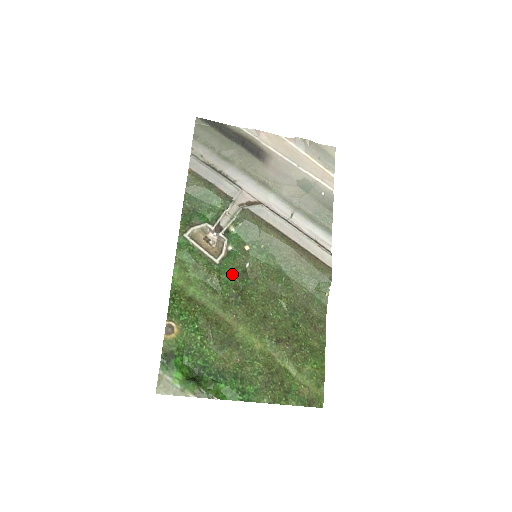
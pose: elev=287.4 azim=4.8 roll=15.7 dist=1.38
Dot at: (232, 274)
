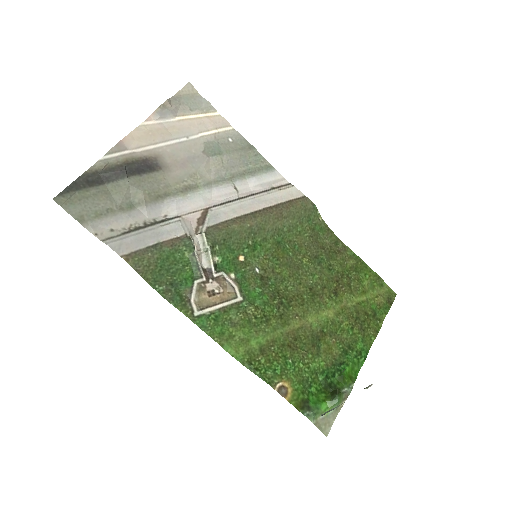
Dot at: (259, 292)
